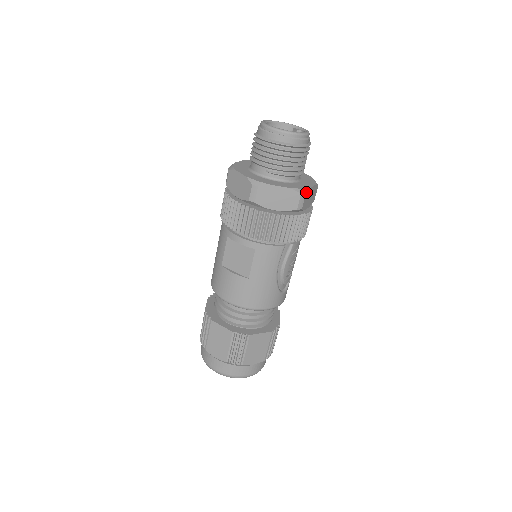
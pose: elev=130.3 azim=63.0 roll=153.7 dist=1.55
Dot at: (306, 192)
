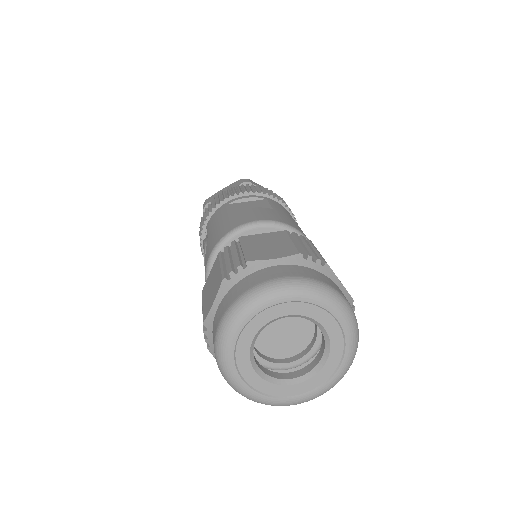
Dot at: occluded
